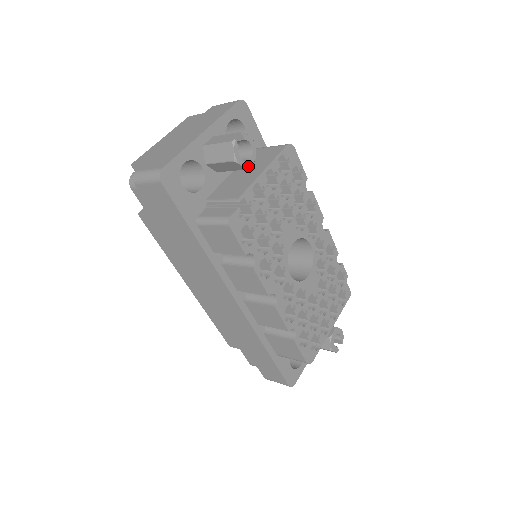
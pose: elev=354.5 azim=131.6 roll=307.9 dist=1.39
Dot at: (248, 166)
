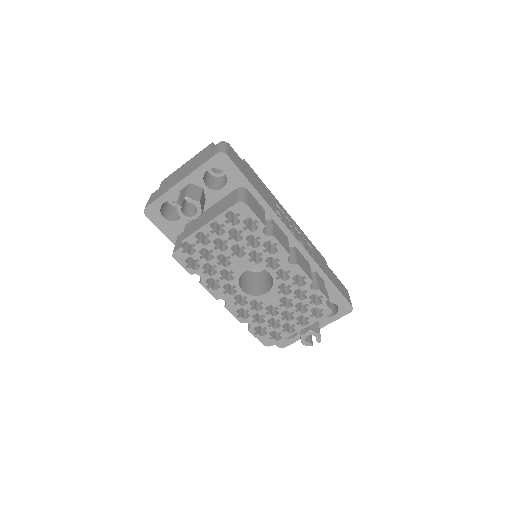
Dot at: (193, 219)
